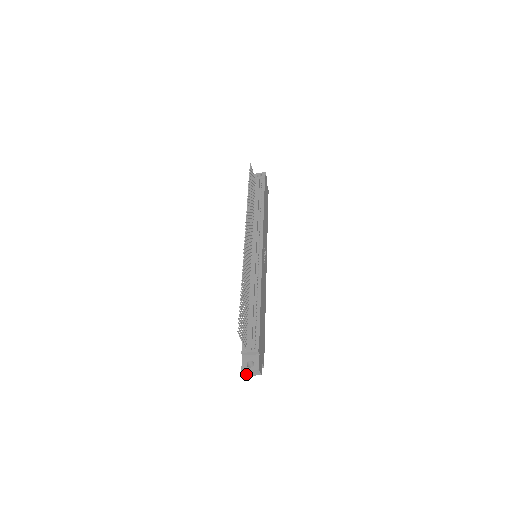
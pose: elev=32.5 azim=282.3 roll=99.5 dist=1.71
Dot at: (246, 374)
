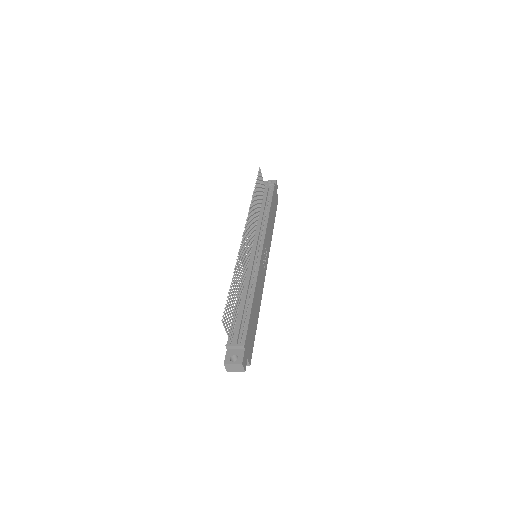
Dot at: (229, 369)
